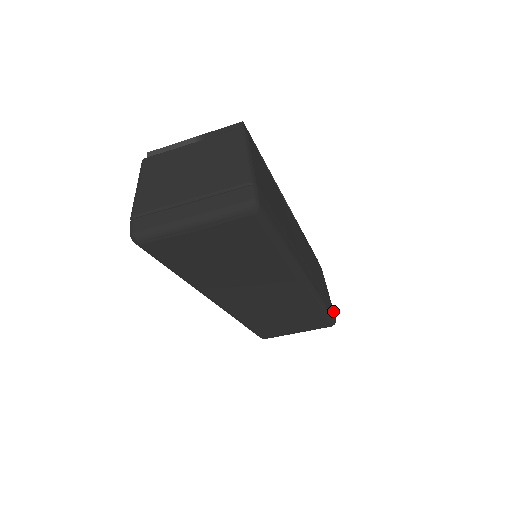
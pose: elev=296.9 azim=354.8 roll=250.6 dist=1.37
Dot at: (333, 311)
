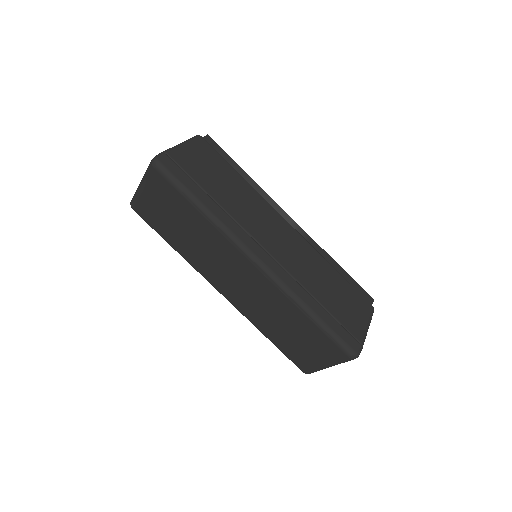
Dot at: (354, 340)
